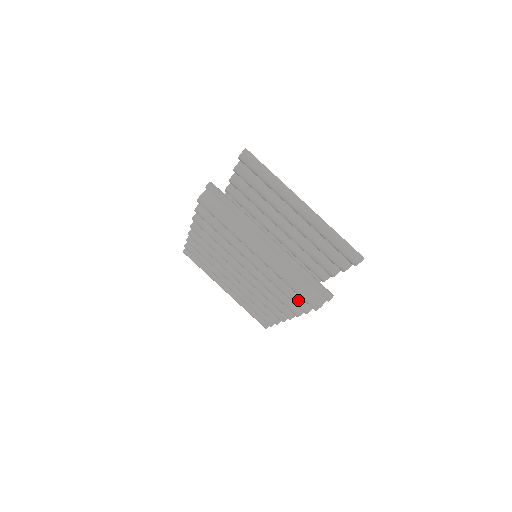
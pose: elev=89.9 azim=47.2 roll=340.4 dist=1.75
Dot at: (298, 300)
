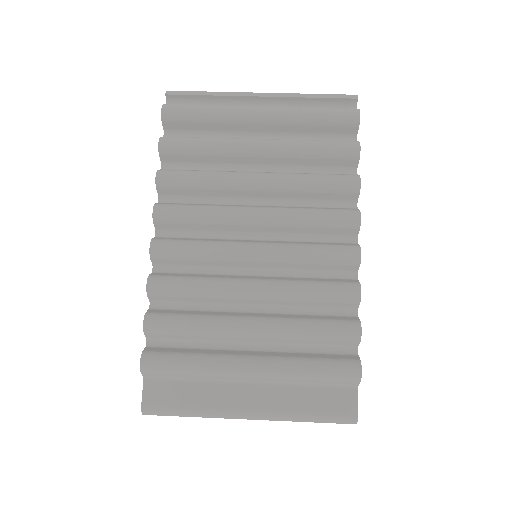
Dot at: (338, 141)
